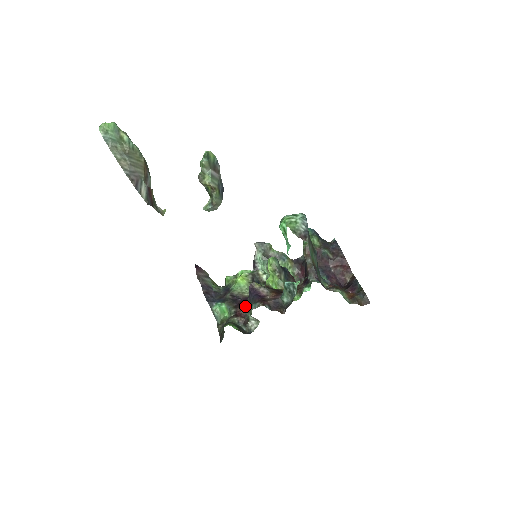
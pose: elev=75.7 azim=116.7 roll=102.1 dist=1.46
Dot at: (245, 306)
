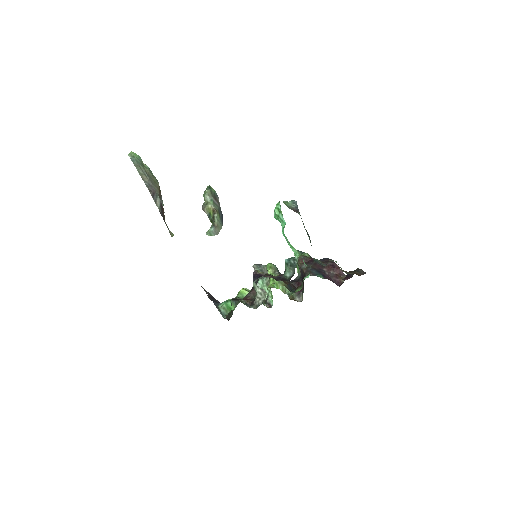
Dot at: (251, 292)
